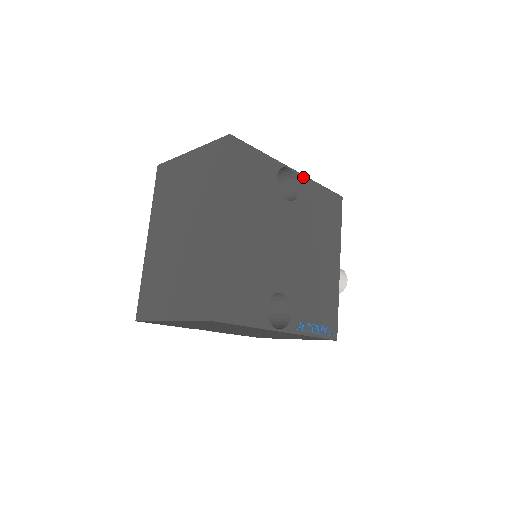
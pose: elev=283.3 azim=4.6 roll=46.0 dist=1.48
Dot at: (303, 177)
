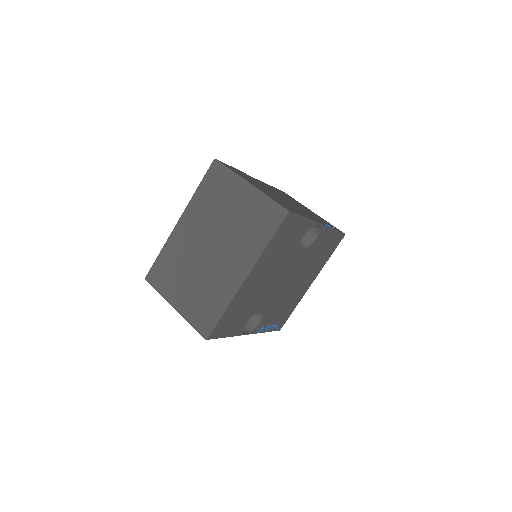
Dot at: (325, 228)
